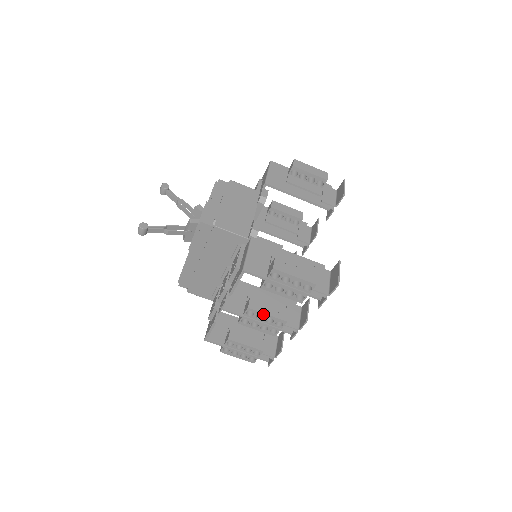
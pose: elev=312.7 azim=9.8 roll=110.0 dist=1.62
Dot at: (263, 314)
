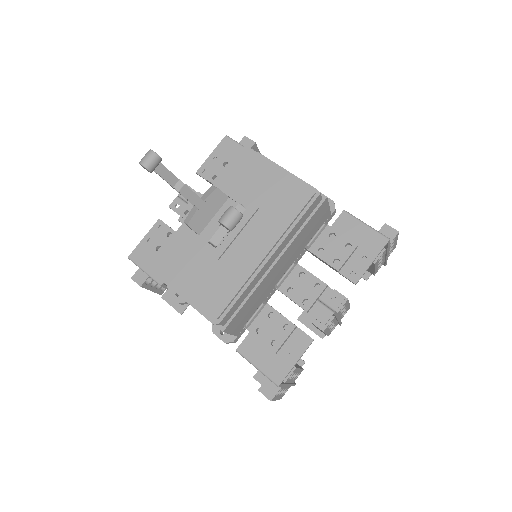
Dot at: (348, 304)
